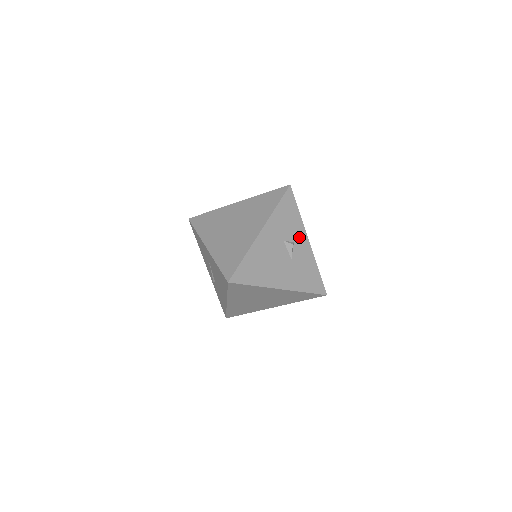
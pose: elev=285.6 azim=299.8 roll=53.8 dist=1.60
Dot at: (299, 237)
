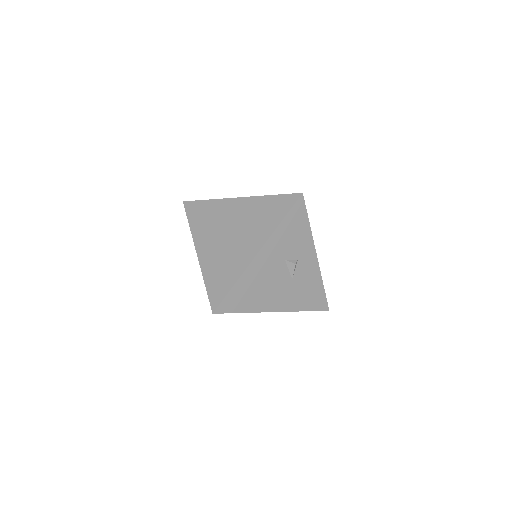
Dot at: (305, 253)
